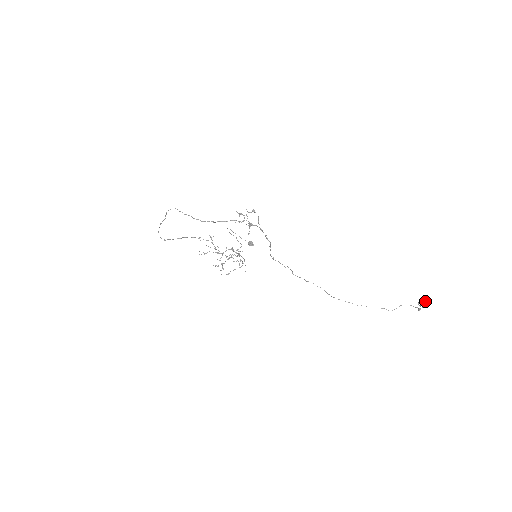
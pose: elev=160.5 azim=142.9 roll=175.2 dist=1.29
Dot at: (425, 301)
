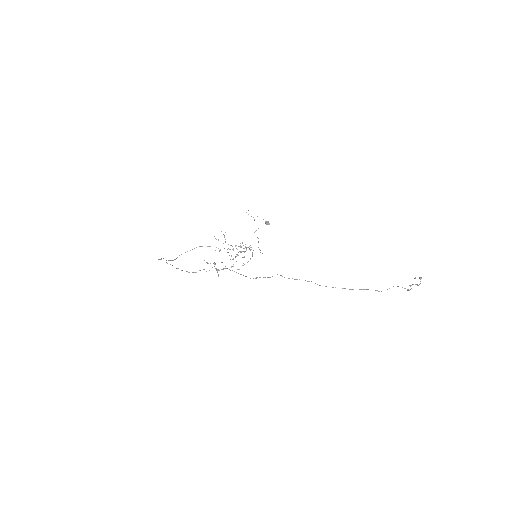
Dot at: (419, 277)
